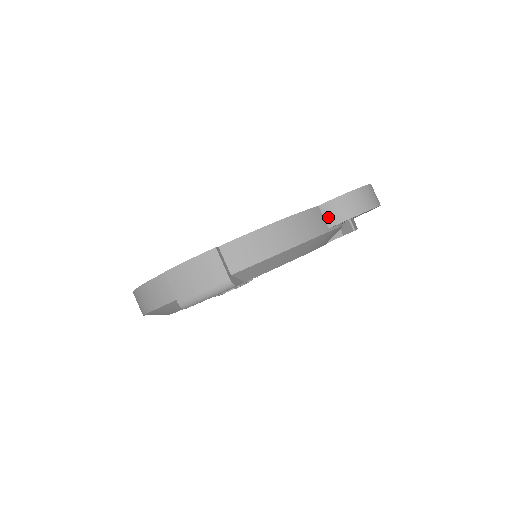
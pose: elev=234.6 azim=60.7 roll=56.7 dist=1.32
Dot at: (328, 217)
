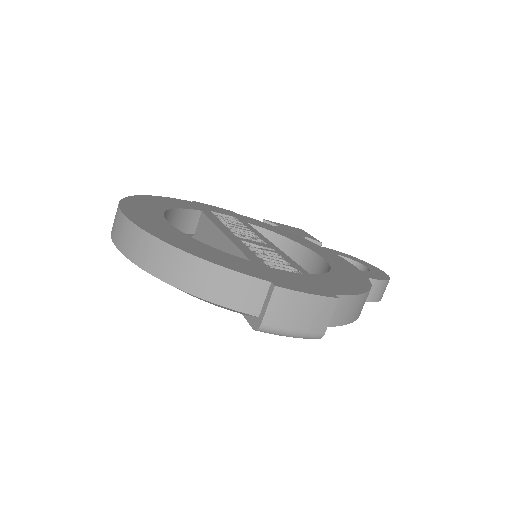
Dot at: occluded
